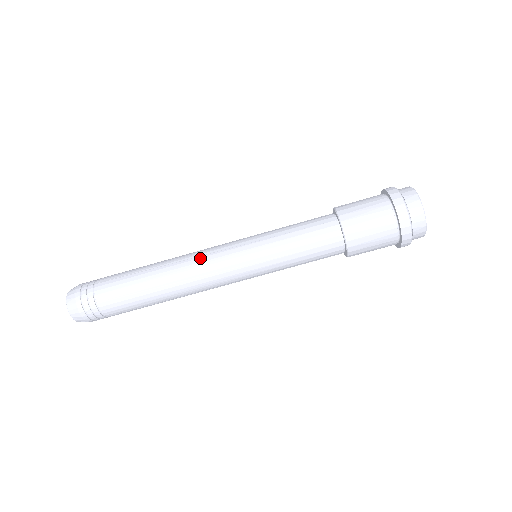
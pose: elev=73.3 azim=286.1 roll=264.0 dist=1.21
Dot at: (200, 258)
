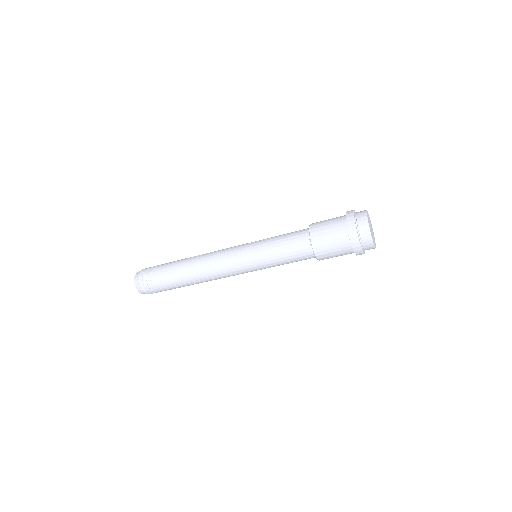
Dot at: (223, 277)
